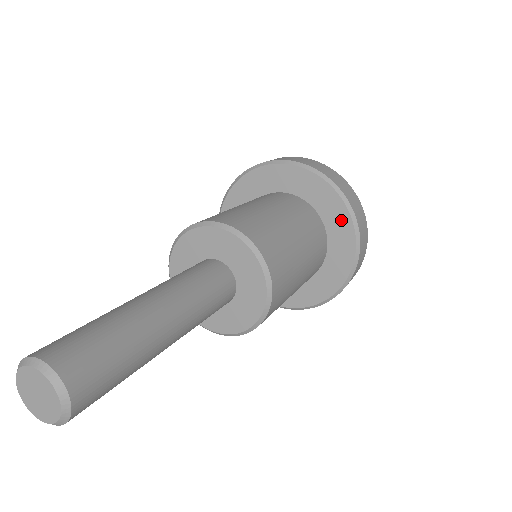
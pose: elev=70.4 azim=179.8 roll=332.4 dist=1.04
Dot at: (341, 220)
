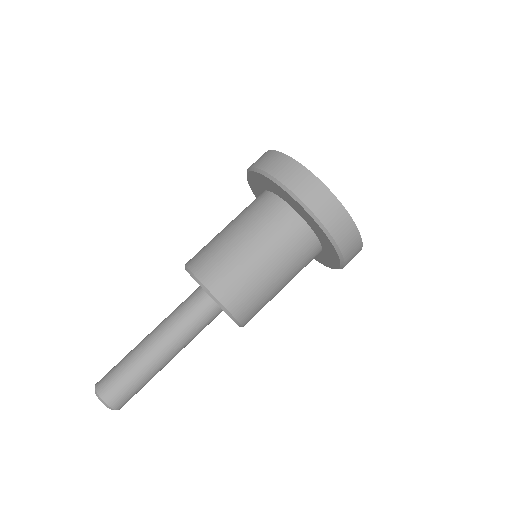
Dot at: (293, 202)
